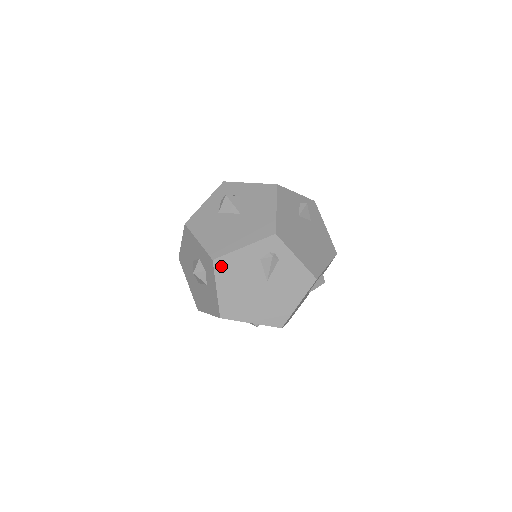
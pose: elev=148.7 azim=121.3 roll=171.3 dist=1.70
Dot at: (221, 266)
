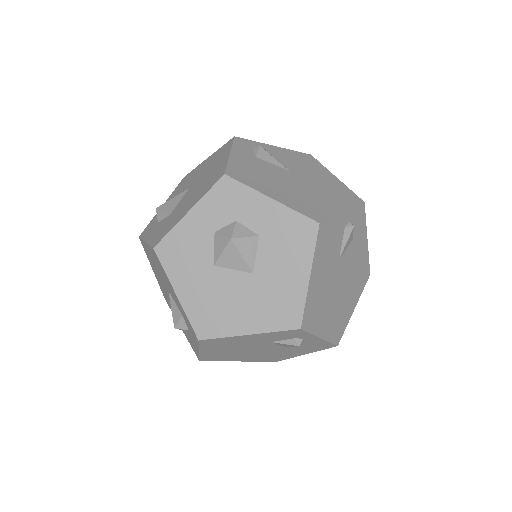
Dot at: (239, 176)
